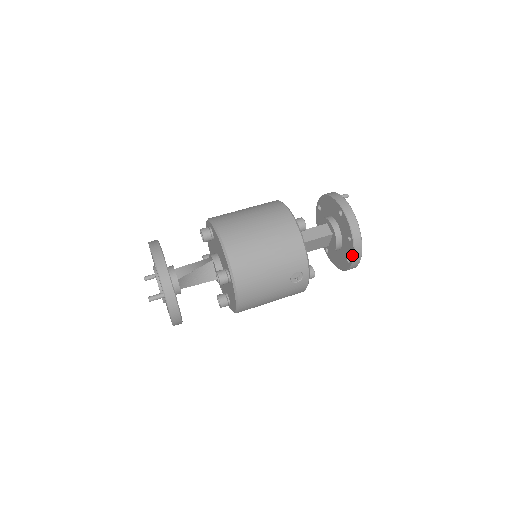
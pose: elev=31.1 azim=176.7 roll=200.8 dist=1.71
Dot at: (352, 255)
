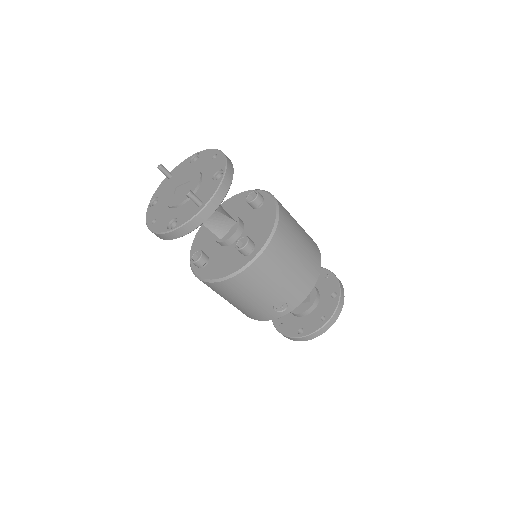
Dot at: (312, 331)
